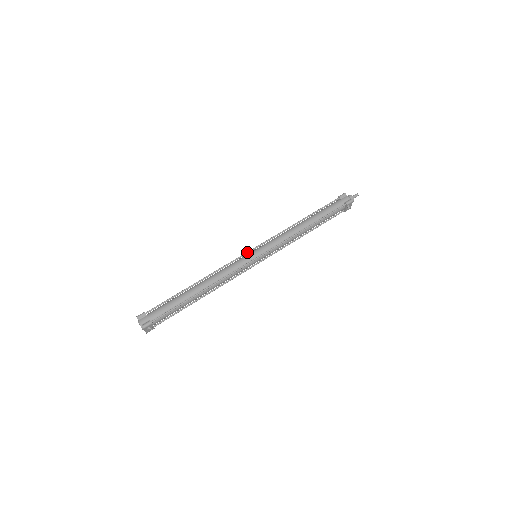
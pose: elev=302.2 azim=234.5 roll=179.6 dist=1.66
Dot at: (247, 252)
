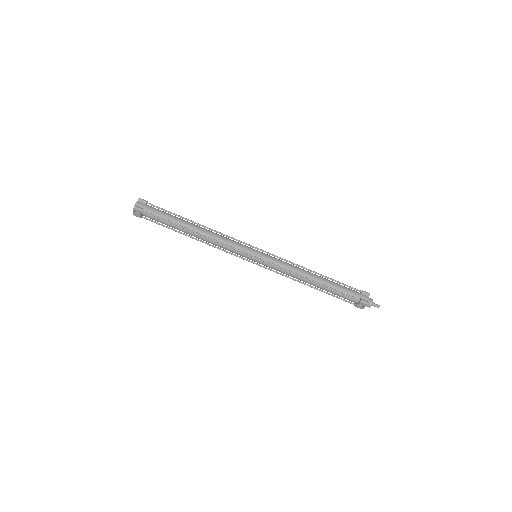
Dot at: (253, 246)
